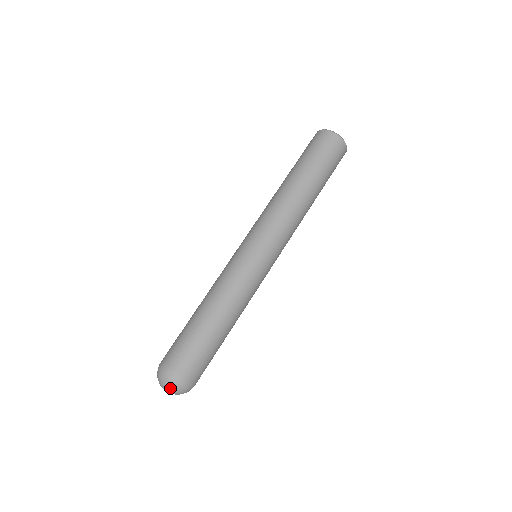
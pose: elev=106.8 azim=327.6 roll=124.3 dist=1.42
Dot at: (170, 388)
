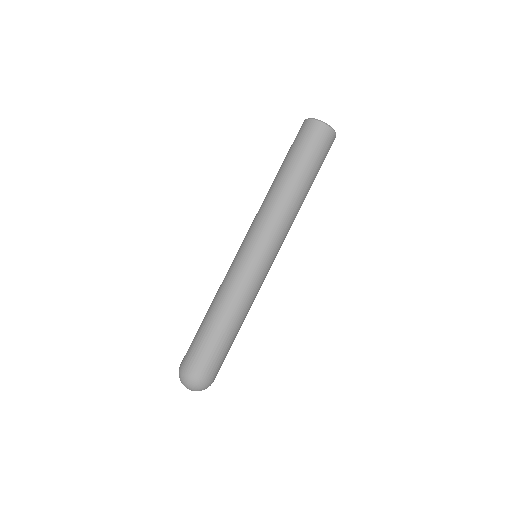
Dot at: (191, 388)
